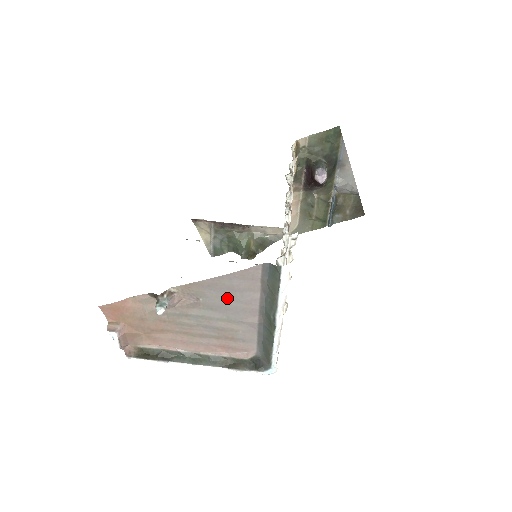
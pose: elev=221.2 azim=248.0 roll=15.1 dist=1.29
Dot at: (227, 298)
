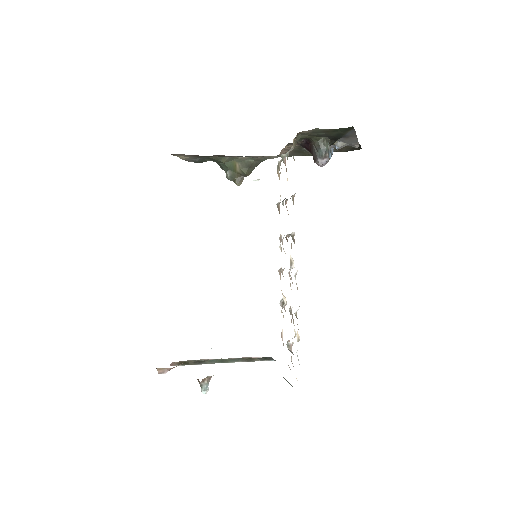
Dot at: occluded
